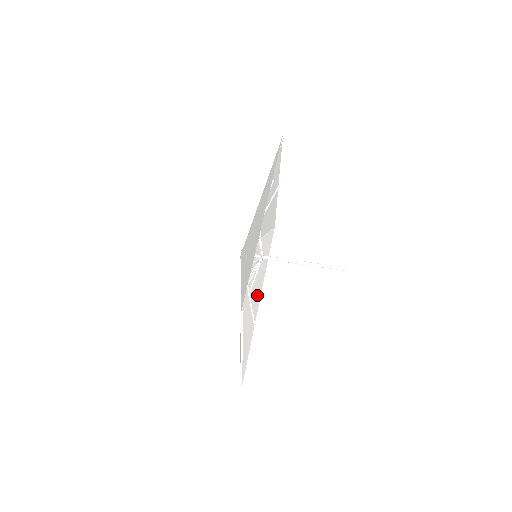
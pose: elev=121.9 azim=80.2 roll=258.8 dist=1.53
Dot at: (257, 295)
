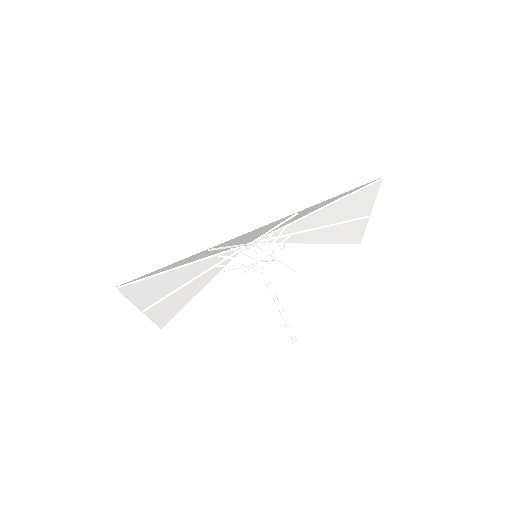
Dot at: (258, 282)
